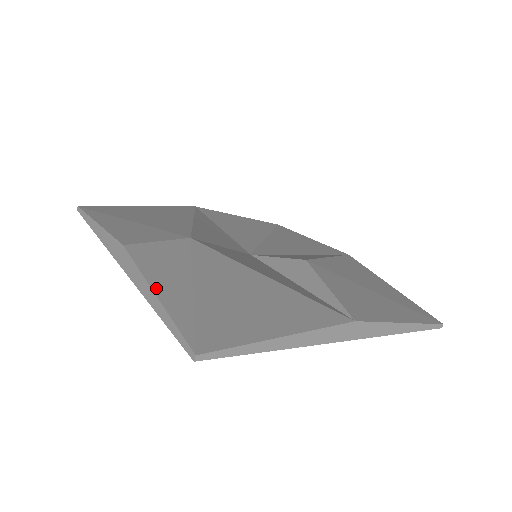
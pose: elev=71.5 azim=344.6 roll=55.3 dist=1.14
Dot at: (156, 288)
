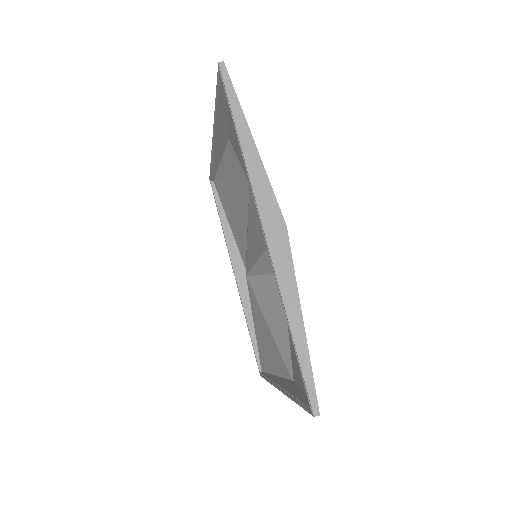
Dot at: occluded
